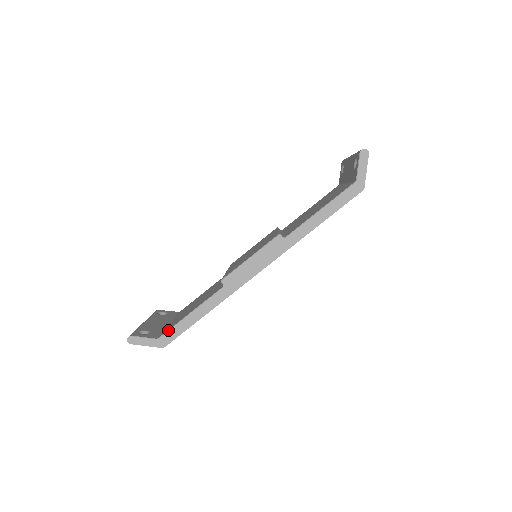
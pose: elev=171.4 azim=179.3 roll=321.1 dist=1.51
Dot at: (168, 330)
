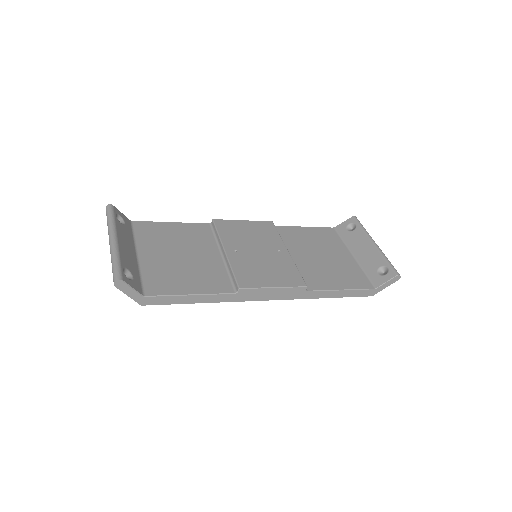
Dot at: (160, 296)
